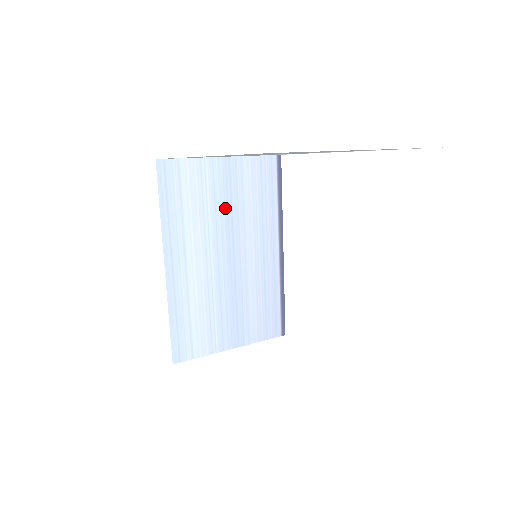
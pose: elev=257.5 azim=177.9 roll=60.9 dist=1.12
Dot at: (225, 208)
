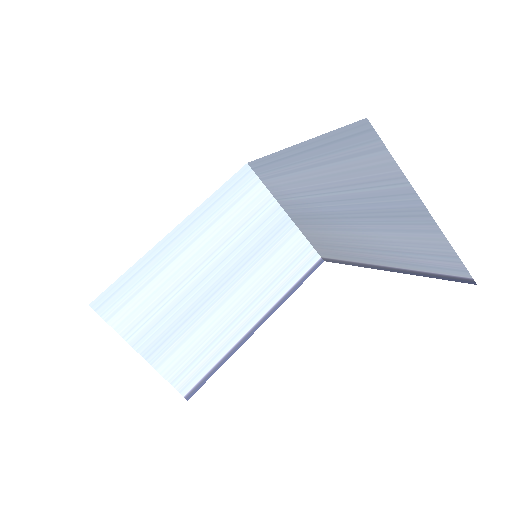
Dot at: (253, 246)
